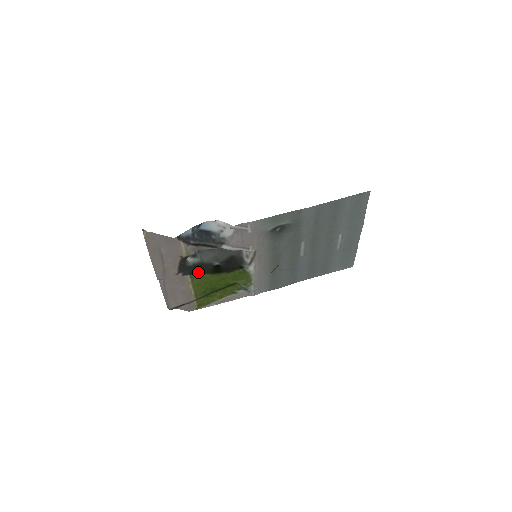
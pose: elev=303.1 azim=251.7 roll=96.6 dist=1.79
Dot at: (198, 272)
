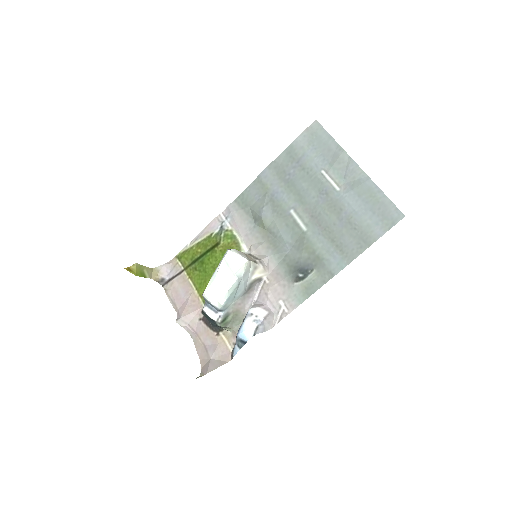
Dot at: occluded
